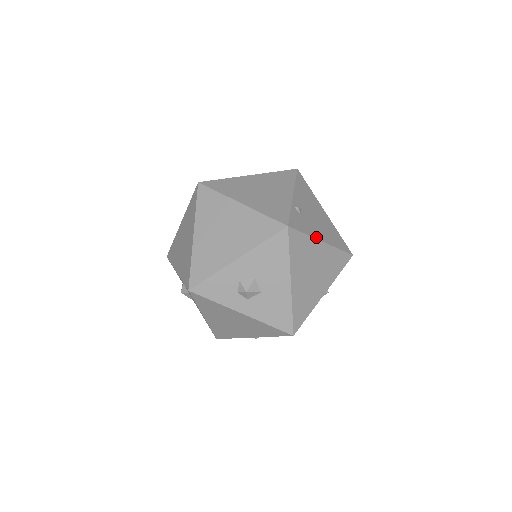
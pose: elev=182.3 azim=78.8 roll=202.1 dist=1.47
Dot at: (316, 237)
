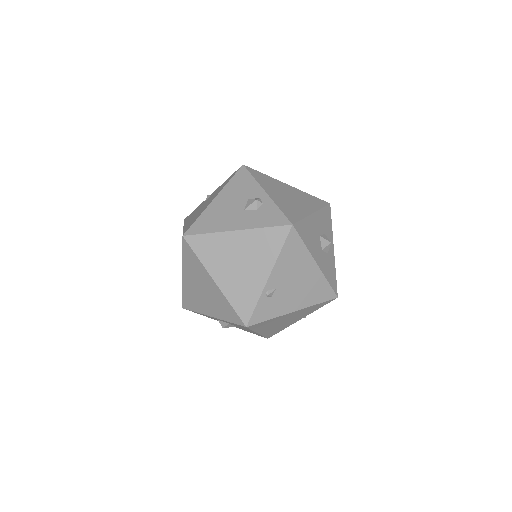
Dot at: (285, 313)
